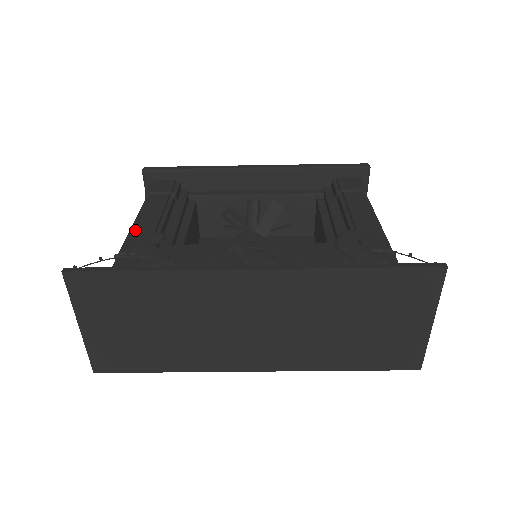
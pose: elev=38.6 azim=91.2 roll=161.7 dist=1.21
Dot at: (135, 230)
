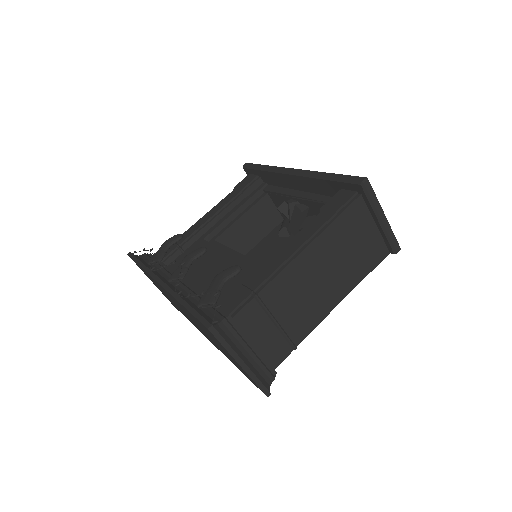
Dot at: (195, 224)
